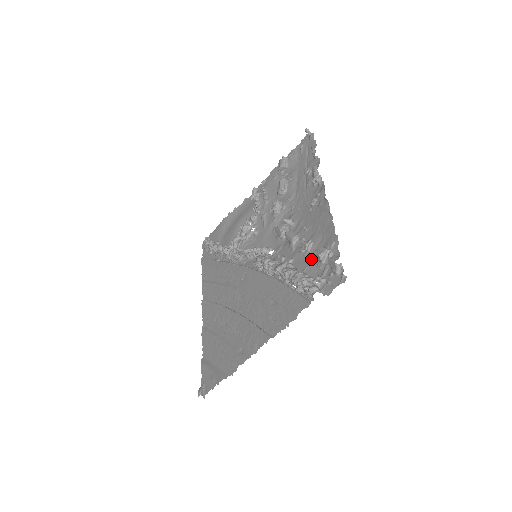
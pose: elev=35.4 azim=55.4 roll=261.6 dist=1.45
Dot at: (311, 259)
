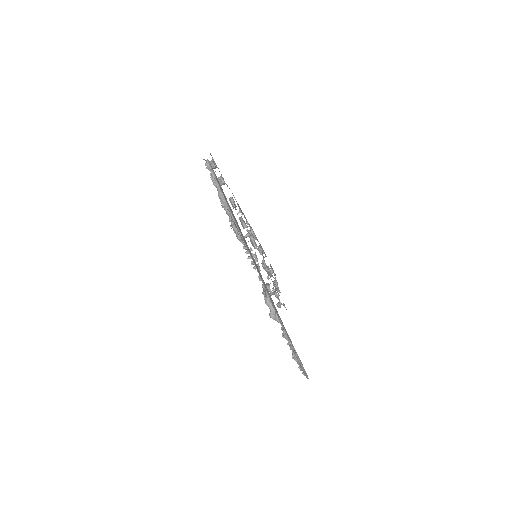
Dot at: occluded
